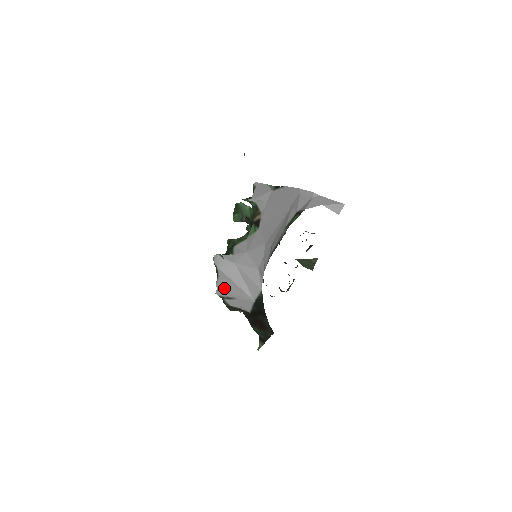
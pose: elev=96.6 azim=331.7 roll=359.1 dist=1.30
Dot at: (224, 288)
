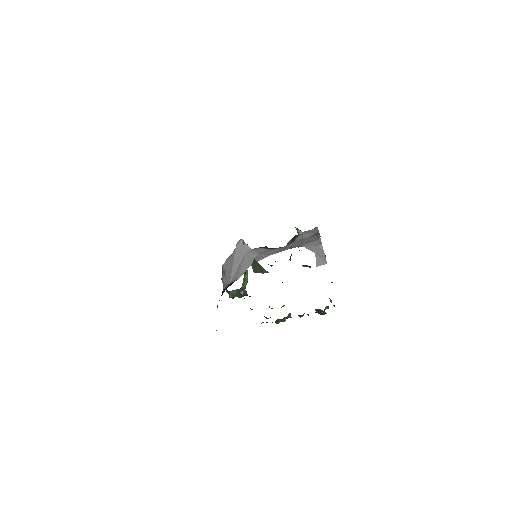
Dot at: (227, 264)
